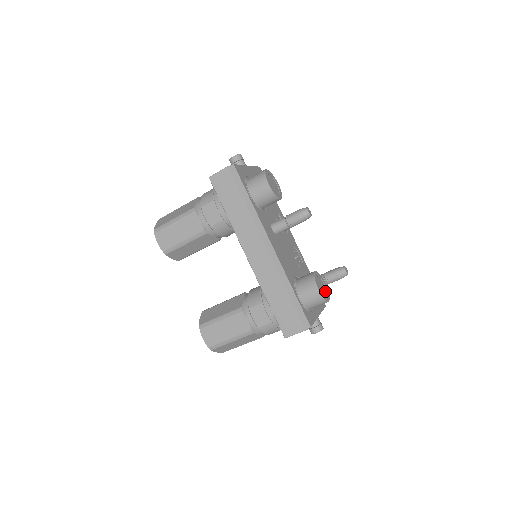
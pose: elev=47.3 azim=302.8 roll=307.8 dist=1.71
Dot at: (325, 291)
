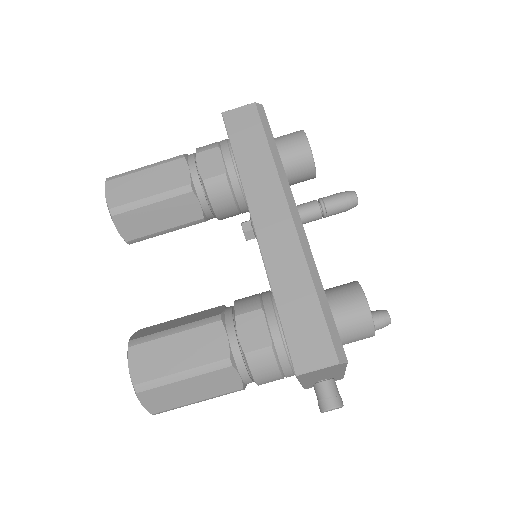
Dot at: occluded
